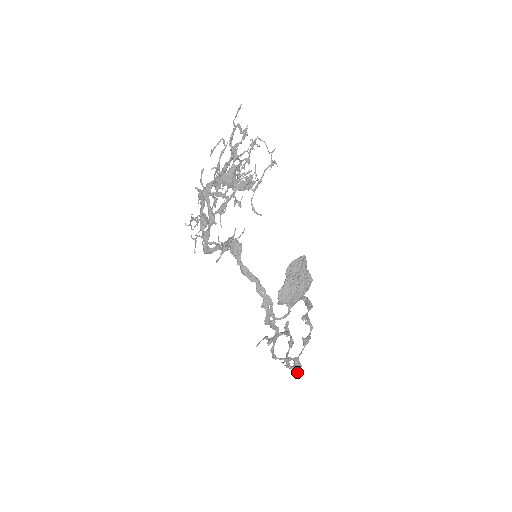
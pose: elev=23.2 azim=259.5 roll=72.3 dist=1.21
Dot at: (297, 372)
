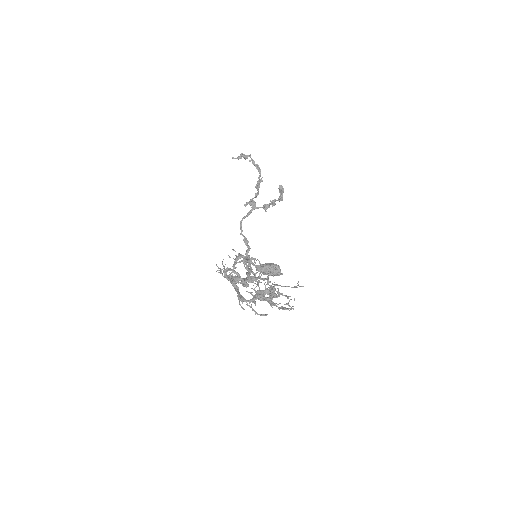
Dot at: (252, 201)
